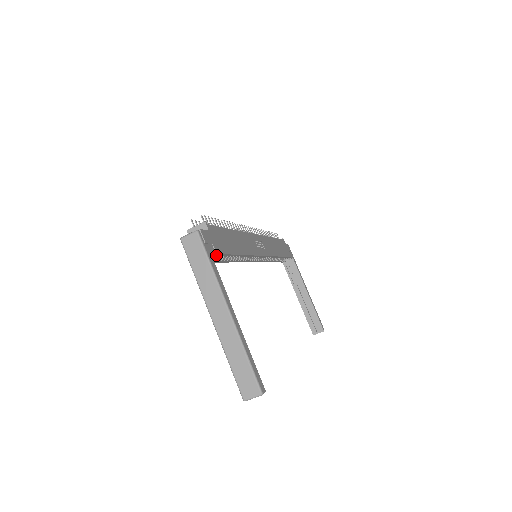
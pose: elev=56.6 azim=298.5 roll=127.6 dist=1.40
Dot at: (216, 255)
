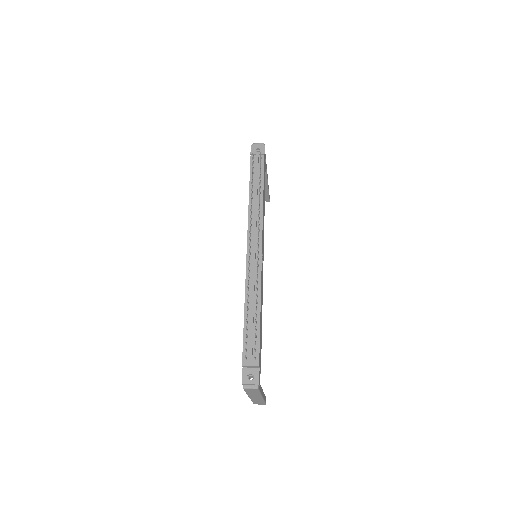
Dot at: occluded
